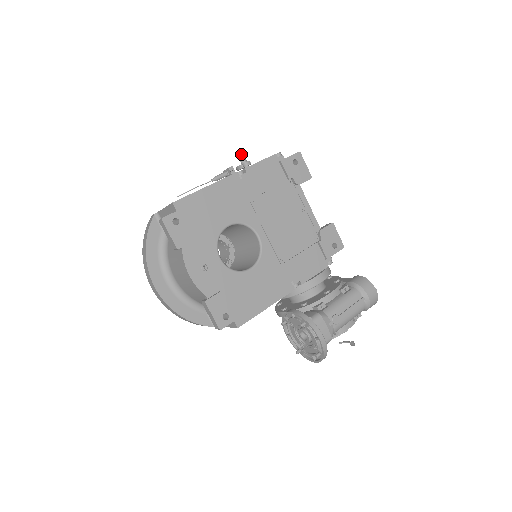
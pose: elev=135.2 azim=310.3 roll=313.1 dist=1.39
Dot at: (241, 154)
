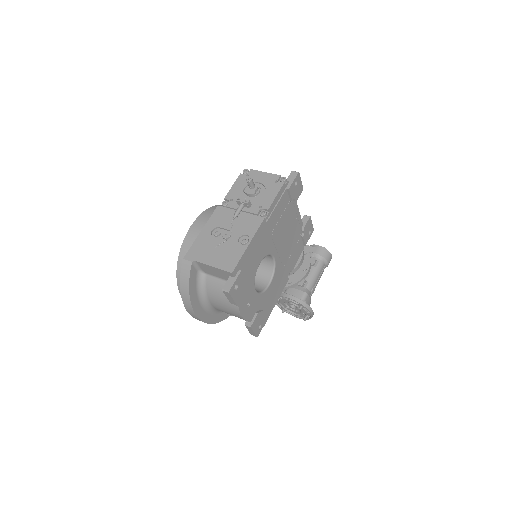
Dot at: (252, 182)
